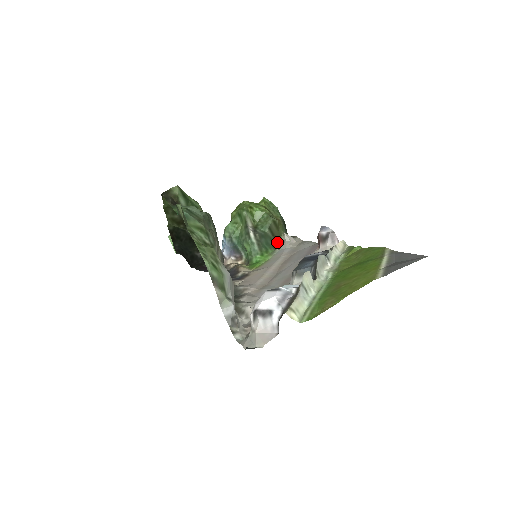
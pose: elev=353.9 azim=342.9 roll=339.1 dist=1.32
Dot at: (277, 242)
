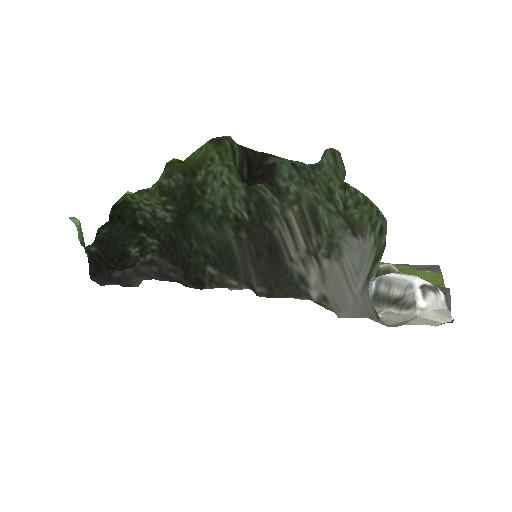
Dot at: occluded
